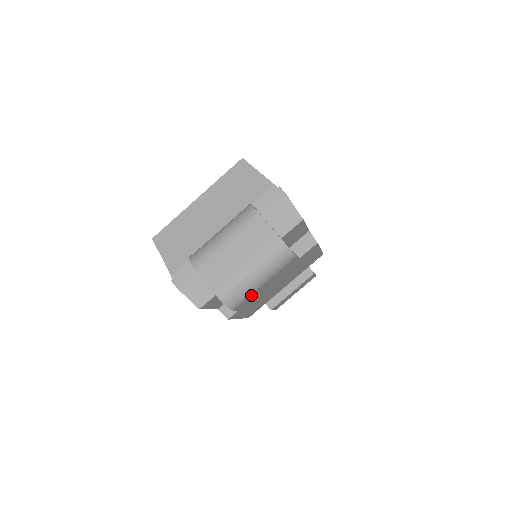
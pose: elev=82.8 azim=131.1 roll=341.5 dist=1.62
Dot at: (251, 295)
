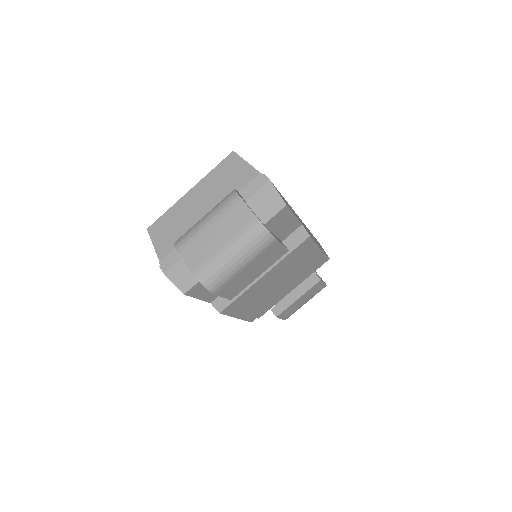
Dot at: (232, 279)
